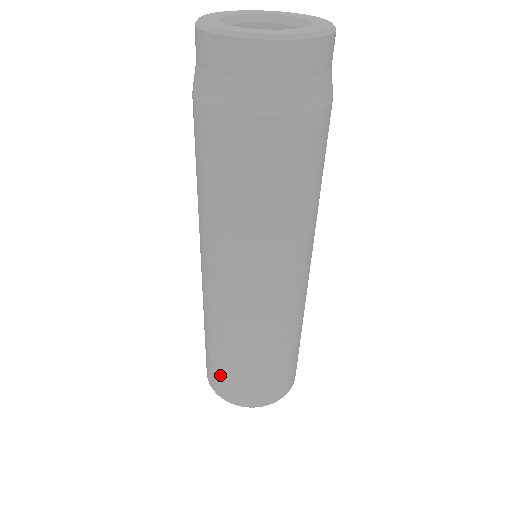
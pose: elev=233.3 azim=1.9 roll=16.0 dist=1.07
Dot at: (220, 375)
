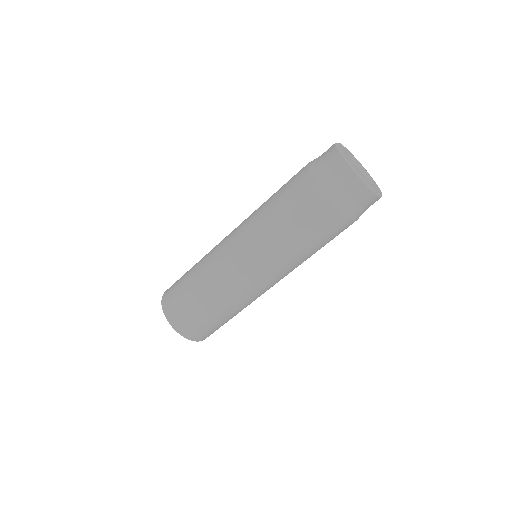
Dot at: (176, 287)
